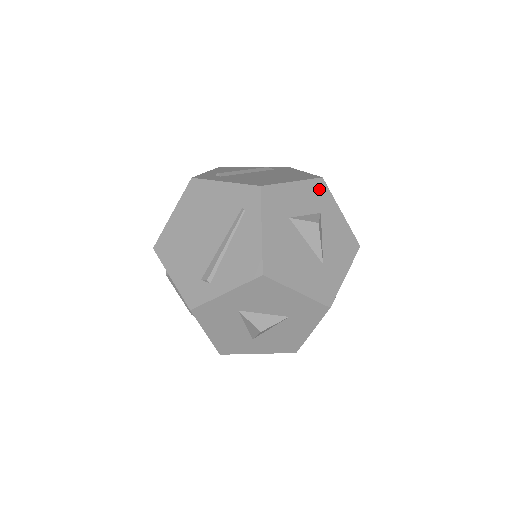
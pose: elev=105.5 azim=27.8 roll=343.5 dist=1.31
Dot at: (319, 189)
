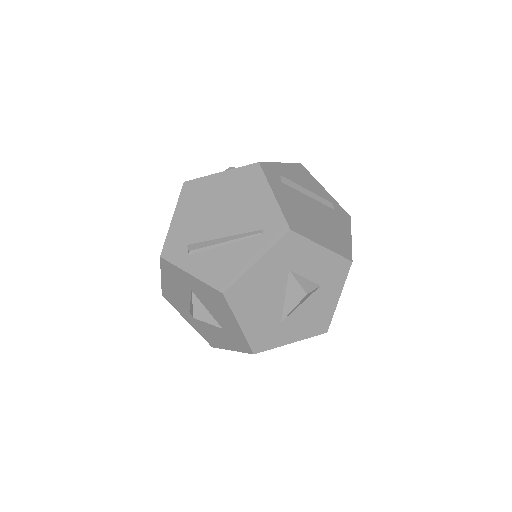
Dot at: (339, 268)
